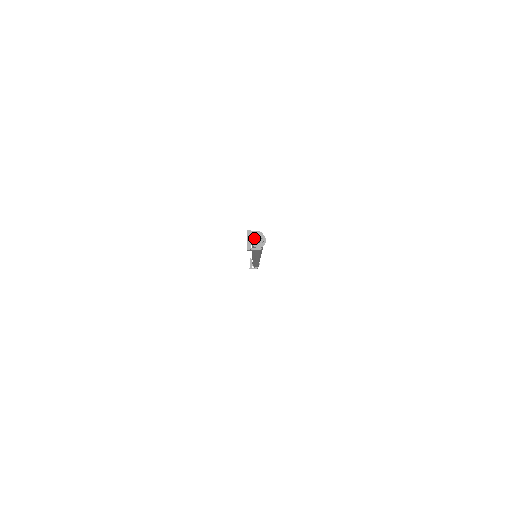
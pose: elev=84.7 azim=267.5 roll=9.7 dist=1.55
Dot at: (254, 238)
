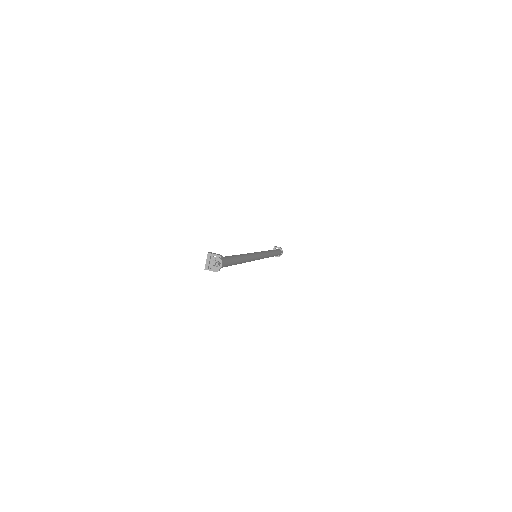
Dot at: (213, 260)
